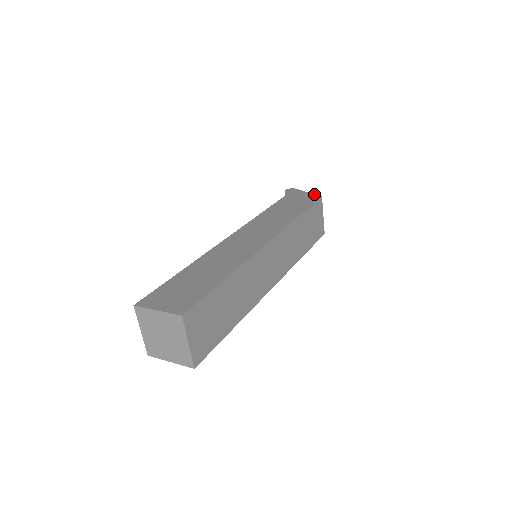
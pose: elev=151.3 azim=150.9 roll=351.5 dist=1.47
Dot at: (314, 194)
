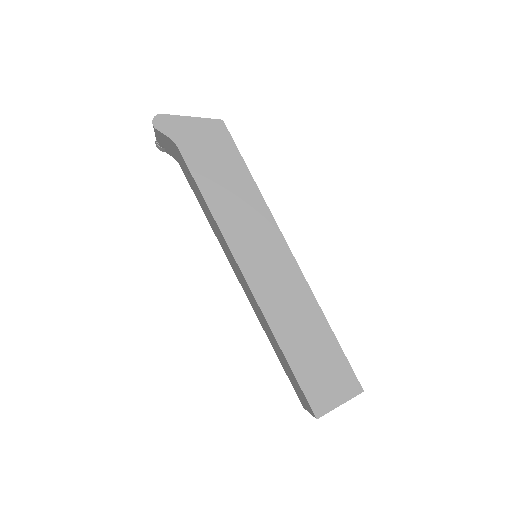
Dot at: (207, 119)
